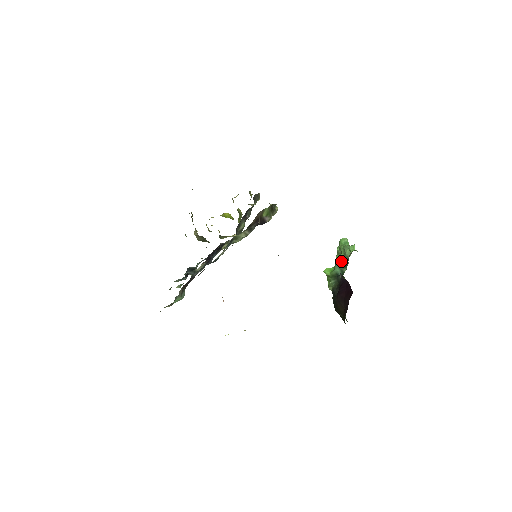
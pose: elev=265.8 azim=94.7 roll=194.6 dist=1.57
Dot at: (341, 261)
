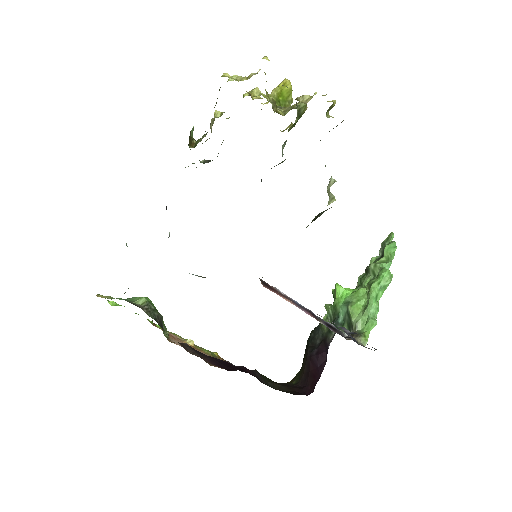
Dot at: (350, 317)
